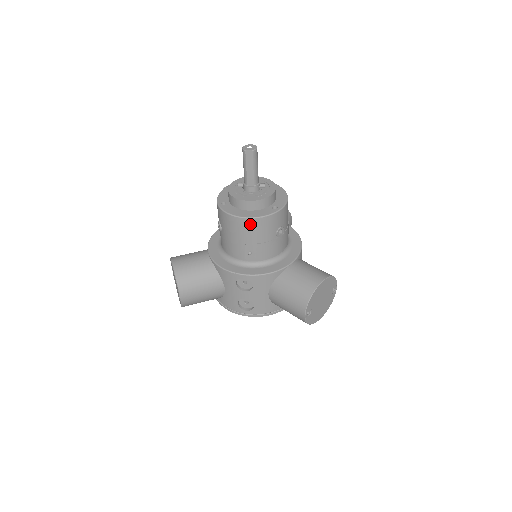
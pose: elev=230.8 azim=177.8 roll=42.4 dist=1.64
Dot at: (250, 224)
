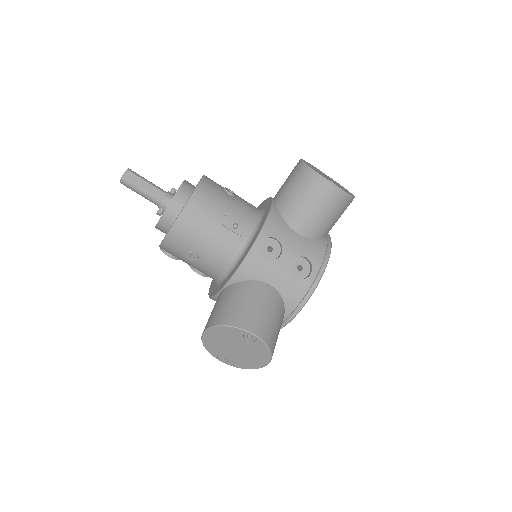
Dot at: (199, 201)
